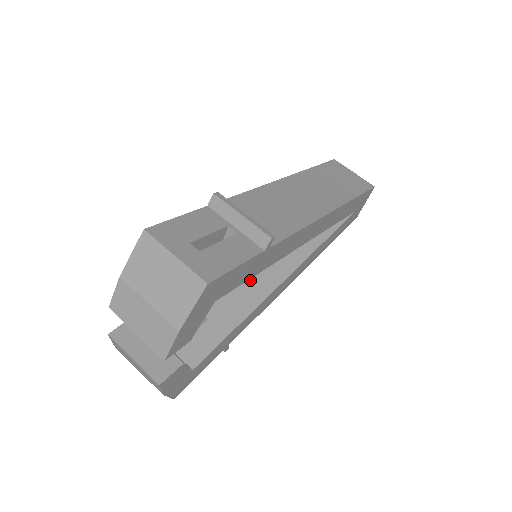
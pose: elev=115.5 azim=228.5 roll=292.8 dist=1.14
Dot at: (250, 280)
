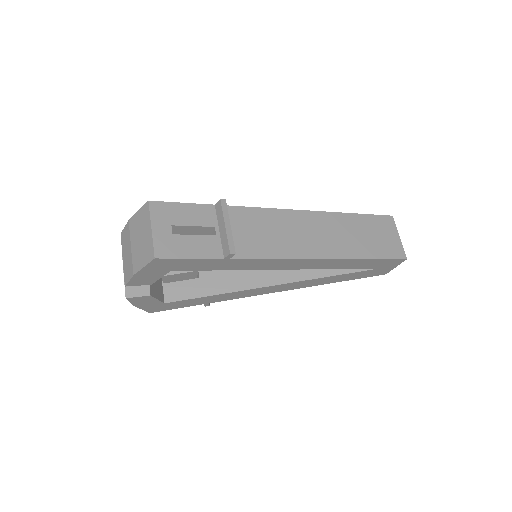
Dot at: (249, 270)
